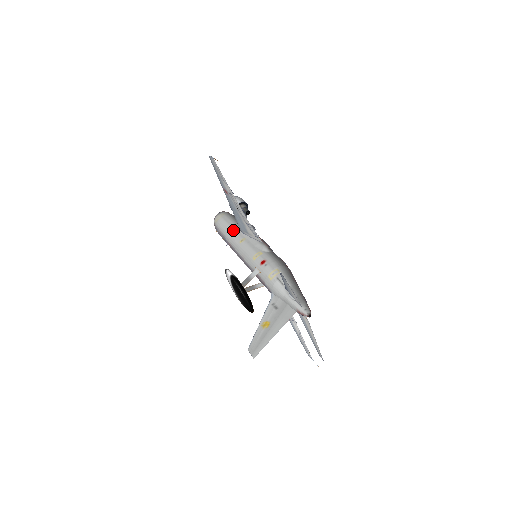
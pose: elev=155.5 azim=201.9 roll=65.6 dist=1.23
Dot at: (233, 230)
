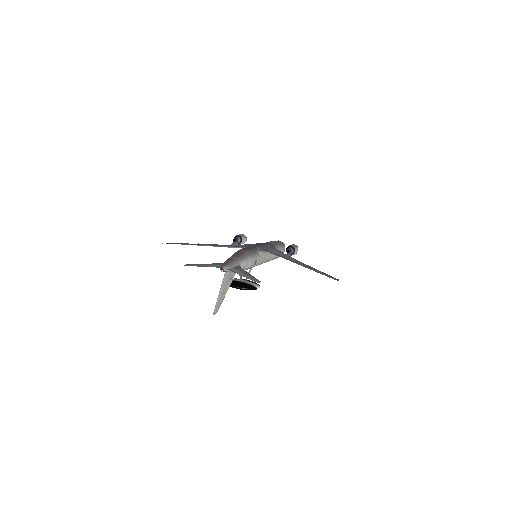
Dot at: occluded
